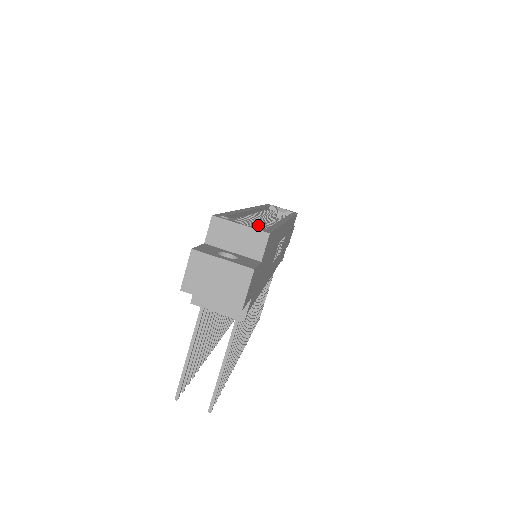
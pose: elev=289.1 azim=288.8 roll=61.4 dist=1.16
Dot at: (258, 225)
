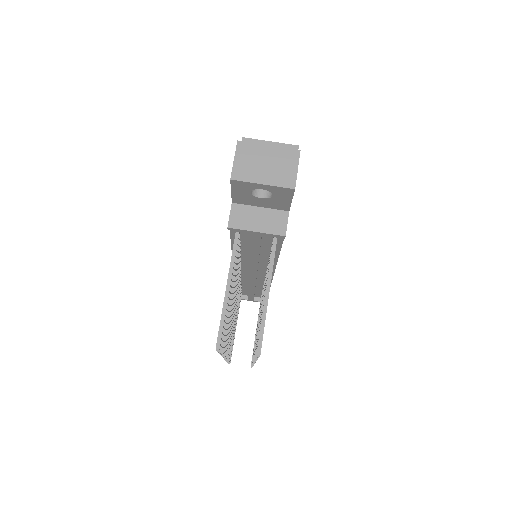
Dot at: occluded
